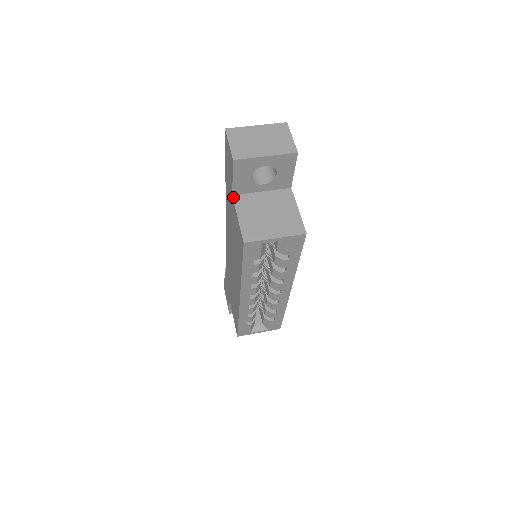
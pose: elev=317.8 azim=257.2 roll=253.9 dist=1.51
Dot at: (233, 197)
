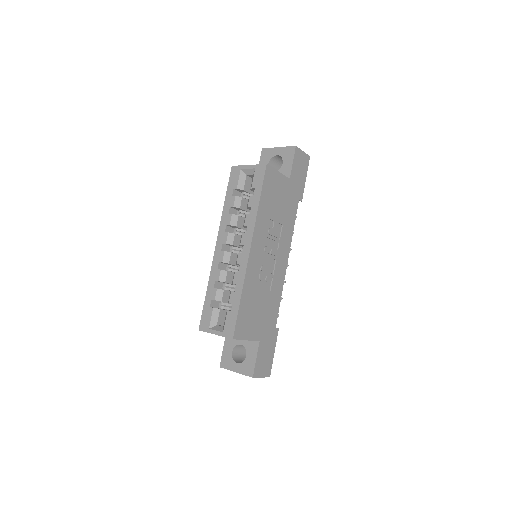
Dot at: occluded
